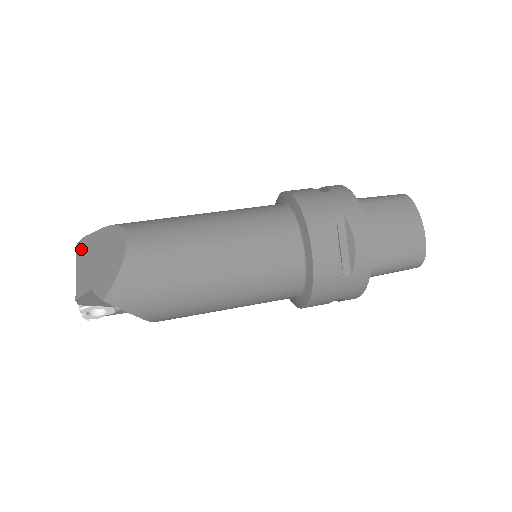
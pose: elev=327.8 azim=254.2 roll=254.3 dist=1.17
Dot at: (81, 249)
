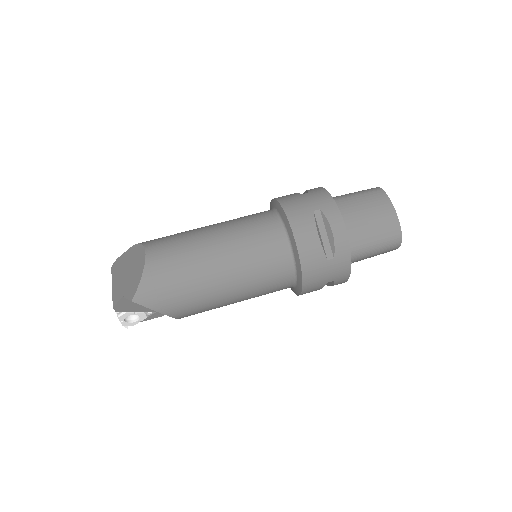
Dot at: (115, 269)
